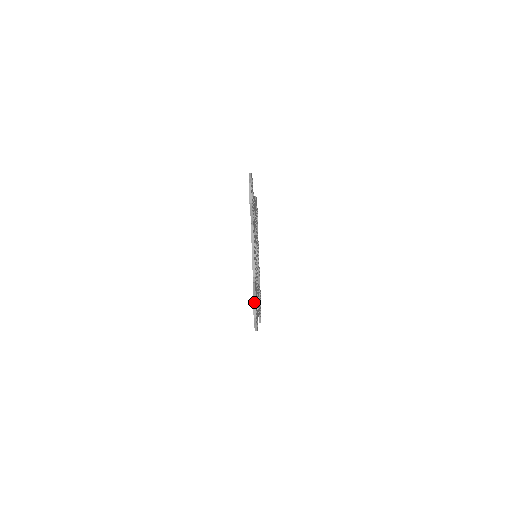
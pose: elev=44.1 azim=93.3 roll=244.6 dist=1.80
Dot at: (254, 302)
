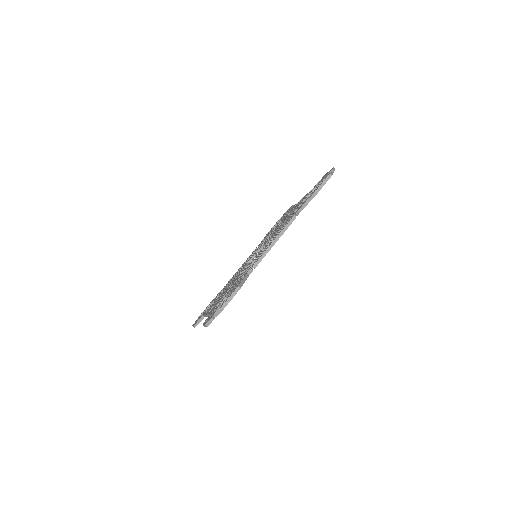
Dot at: (235, 292)
